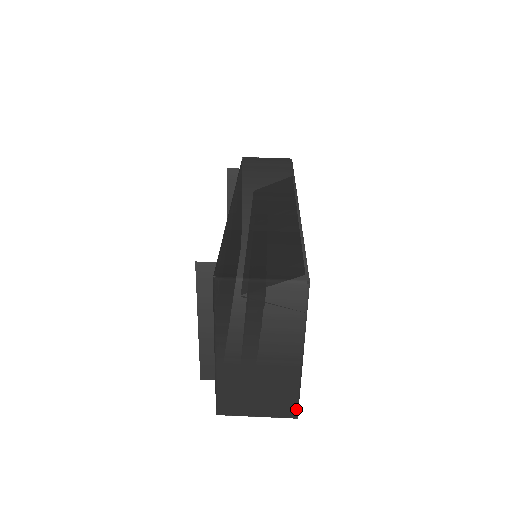
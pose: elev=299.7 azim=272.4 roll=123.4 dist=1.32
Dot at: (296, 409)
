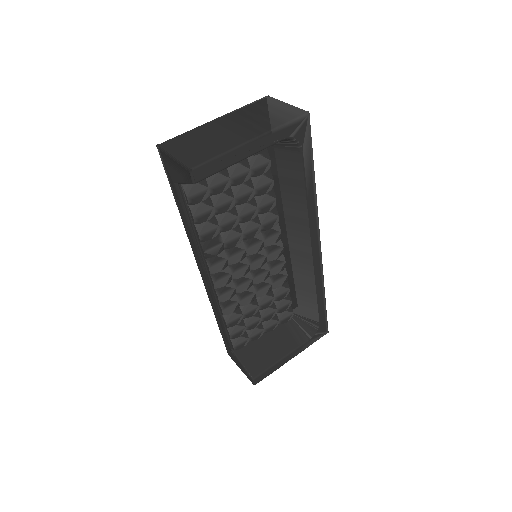
Dot at: (200, 163)
